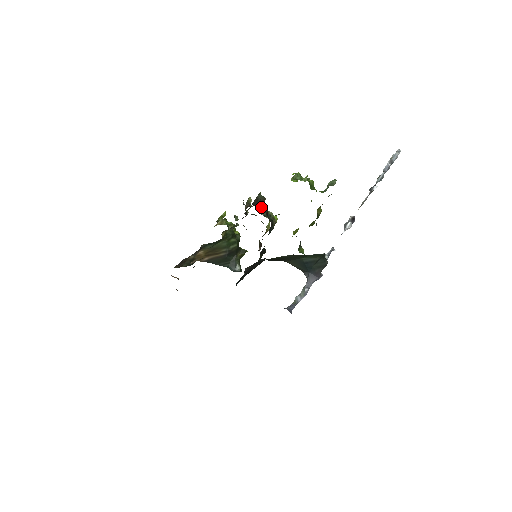
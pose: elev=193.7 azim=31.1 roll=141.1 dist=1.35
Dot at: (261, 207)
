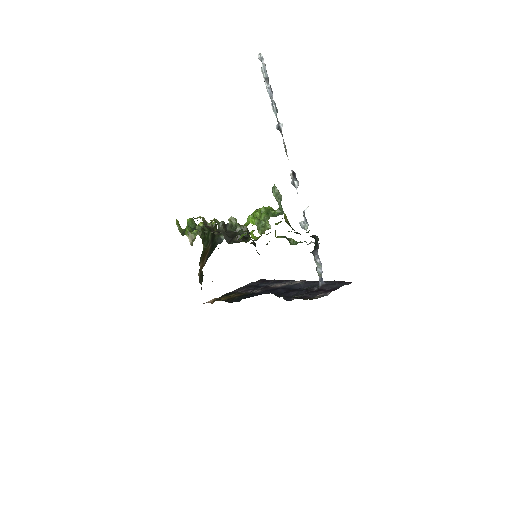
Dot at: (237, 241)
